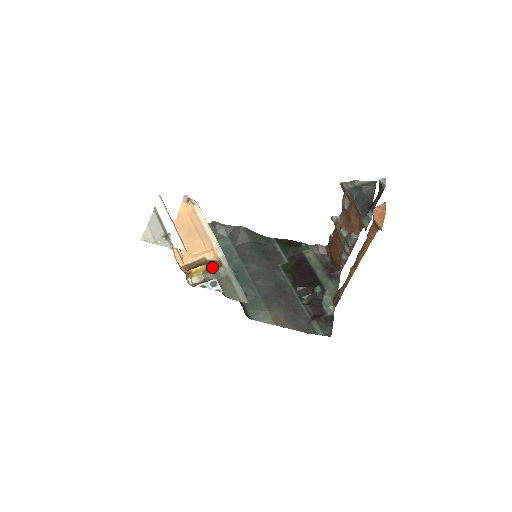
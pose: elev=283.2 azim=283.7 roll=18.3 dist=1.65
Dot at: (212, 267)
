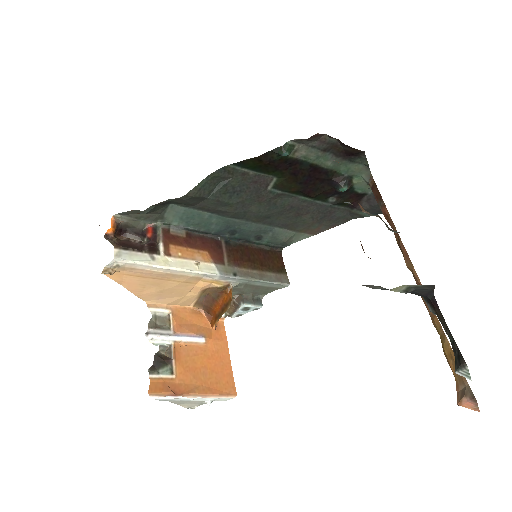
Dot at: (226, 299)
